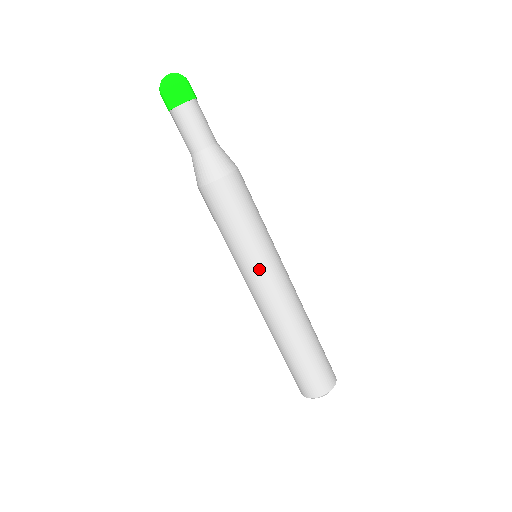
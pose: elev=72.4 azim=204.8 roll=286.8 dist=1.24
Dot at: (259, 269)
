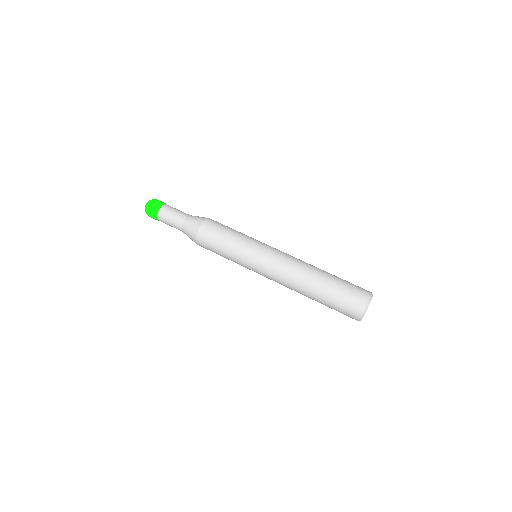
Dot at: (261, 250)
